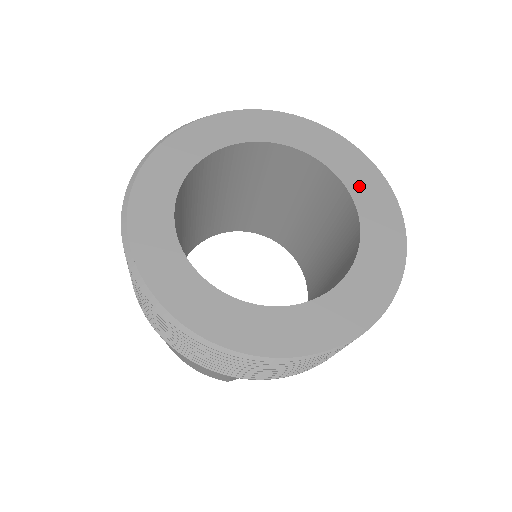
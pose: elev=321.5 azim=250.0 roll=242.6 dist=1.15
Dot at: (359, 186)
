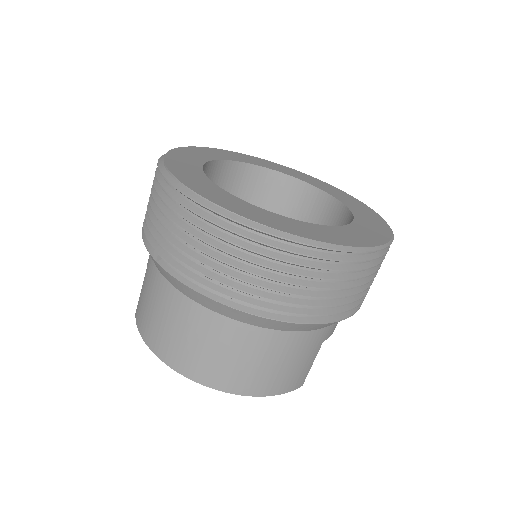
Dot at: (284, 171)
